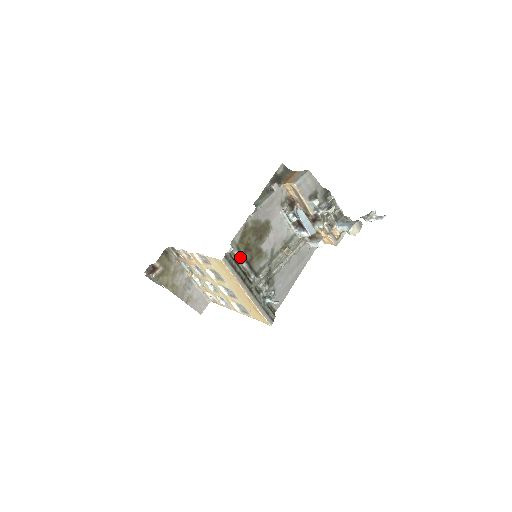
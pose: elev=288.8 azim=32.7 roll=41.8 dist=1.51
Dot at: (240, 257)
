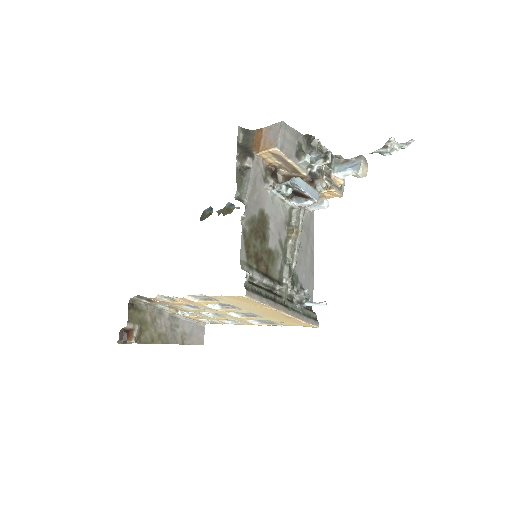
Dot at: (256, 276)
